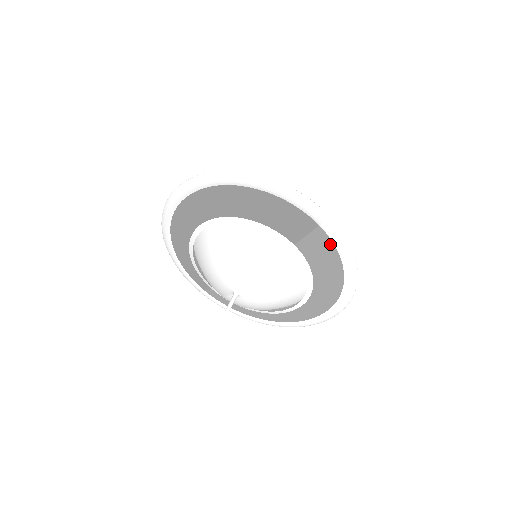
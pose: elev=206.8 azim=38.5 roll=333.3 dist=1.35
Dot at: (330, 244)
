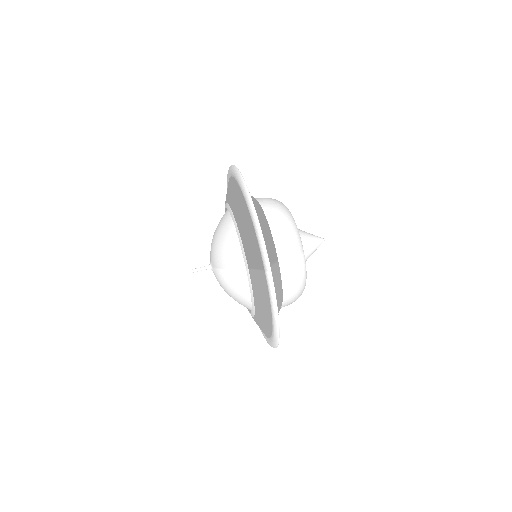
Dot at: (267, 290)
